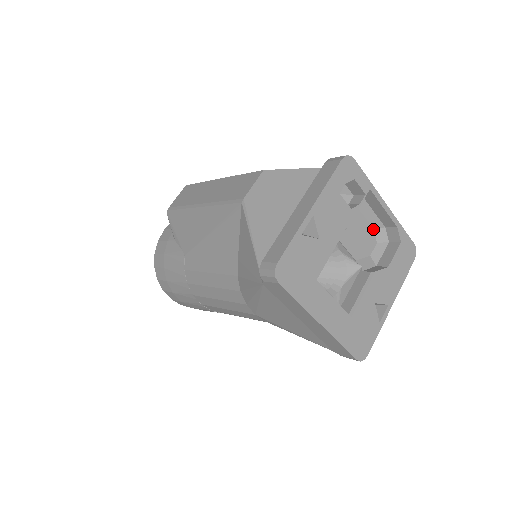
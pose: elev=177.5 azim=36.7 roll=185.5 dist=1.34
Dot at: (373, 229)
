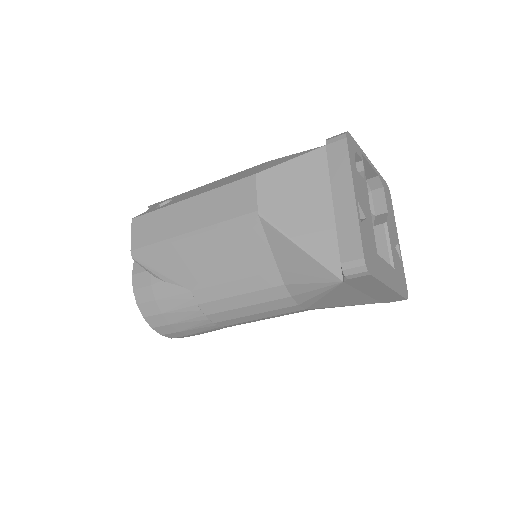
Dot at: occluded
